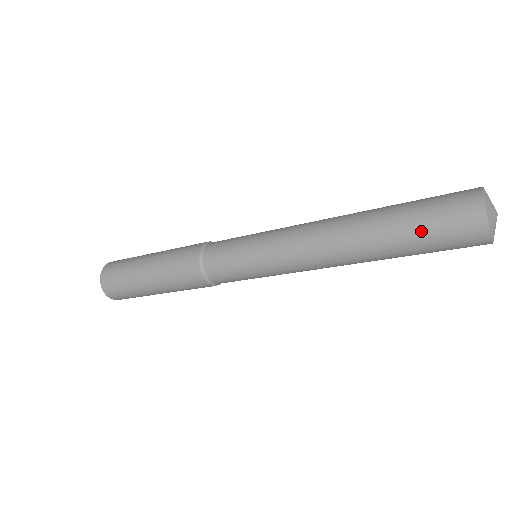
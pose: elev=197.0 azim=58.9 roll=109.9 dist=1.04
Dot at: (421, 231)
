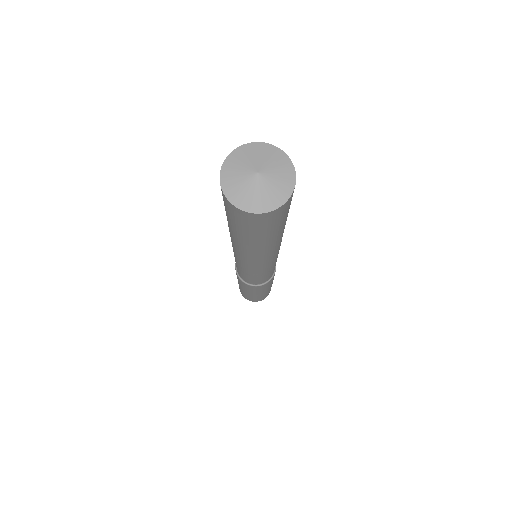
Dot at: (244, 233)
